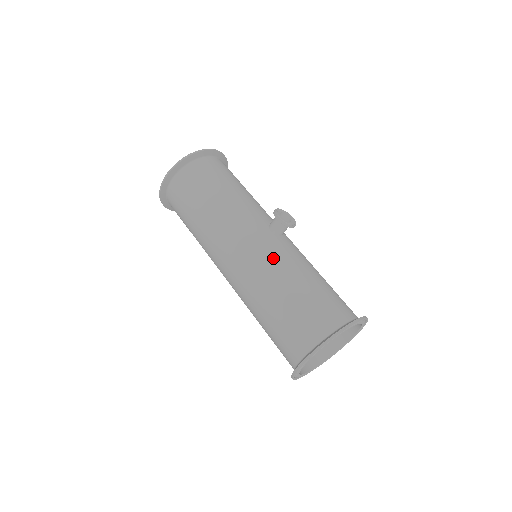
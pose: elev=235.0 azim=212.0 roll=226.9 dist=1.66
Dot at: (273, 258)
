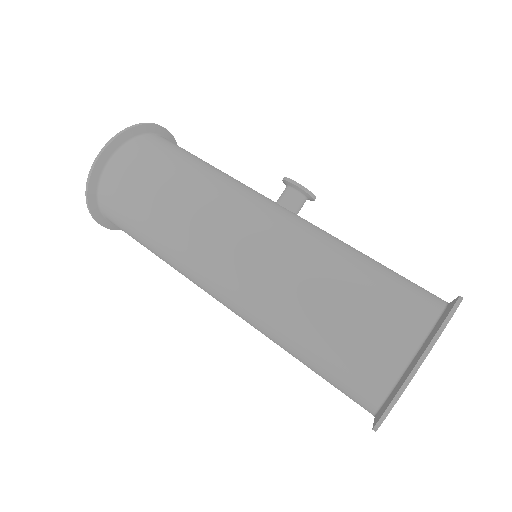
Dot at: (304, 231)
